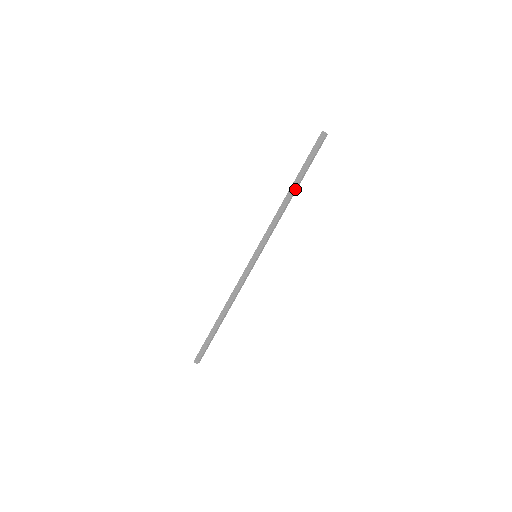
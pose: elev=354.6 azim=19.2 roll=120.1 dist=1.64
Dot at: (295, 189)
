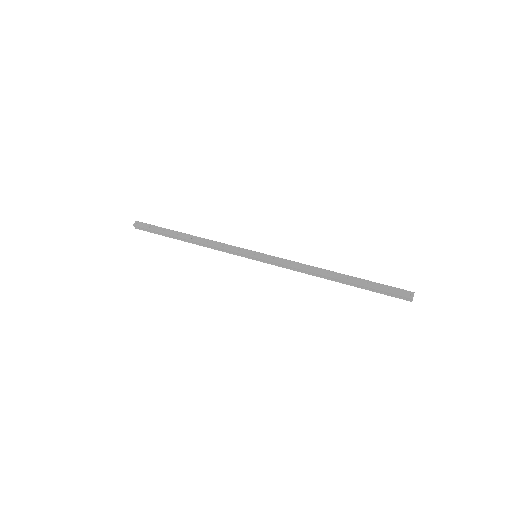
Dot at: (339, 281)
